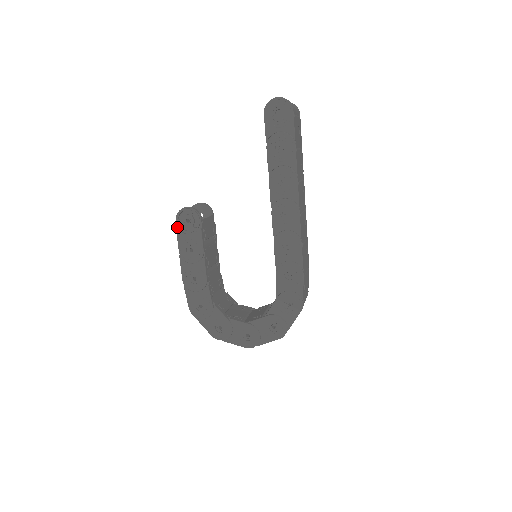
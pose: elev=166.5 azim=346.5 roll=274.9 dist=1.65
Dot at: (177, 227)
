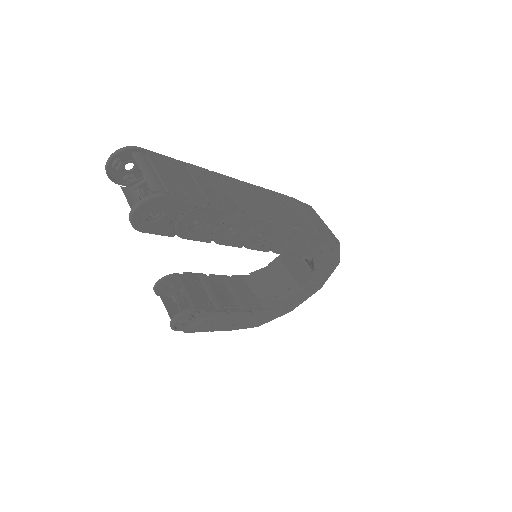
Dot at: (185, 331)
